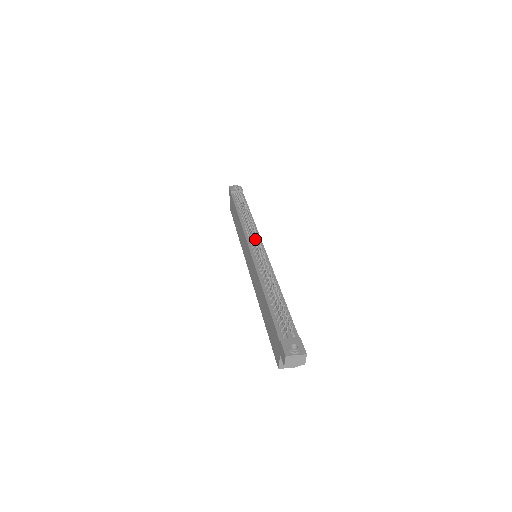
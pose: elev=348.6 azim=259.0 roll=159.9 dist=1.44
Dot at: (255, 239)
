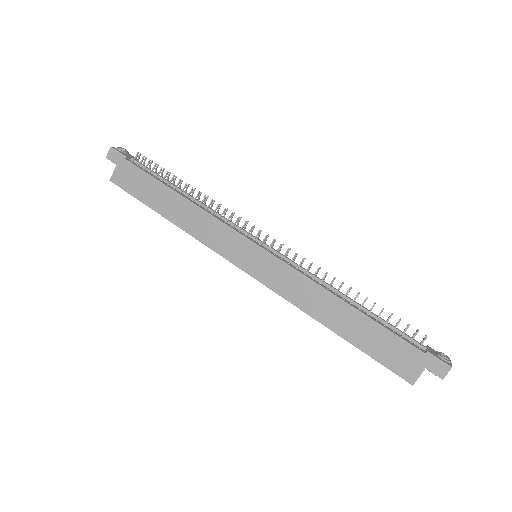
Dot at: occluded
